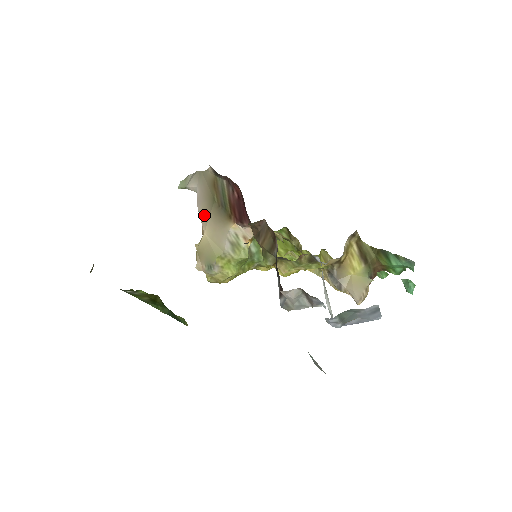
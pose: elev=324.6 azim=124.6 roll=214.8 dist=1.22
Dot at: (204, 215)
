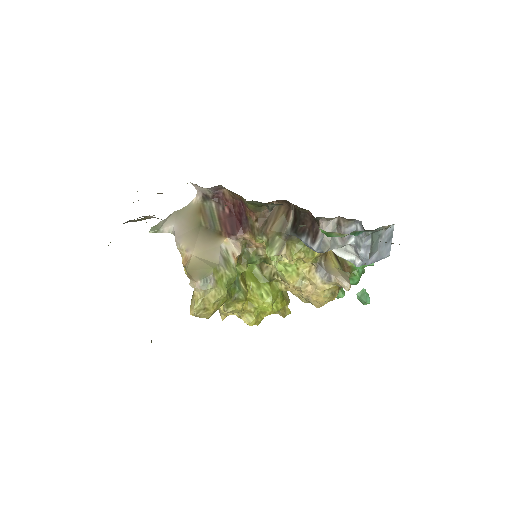
Dot at: (189, 241)
